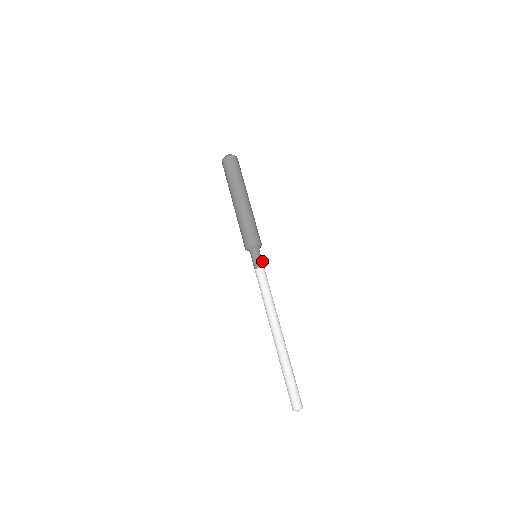
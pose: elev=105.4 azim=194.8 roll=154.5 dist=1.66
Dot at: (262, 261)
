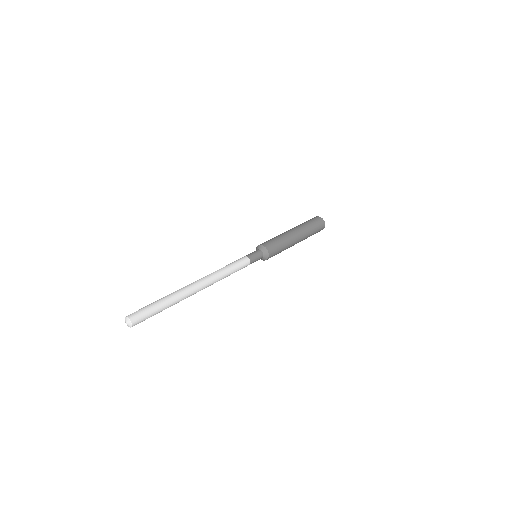
Dot at: (253, 256)
